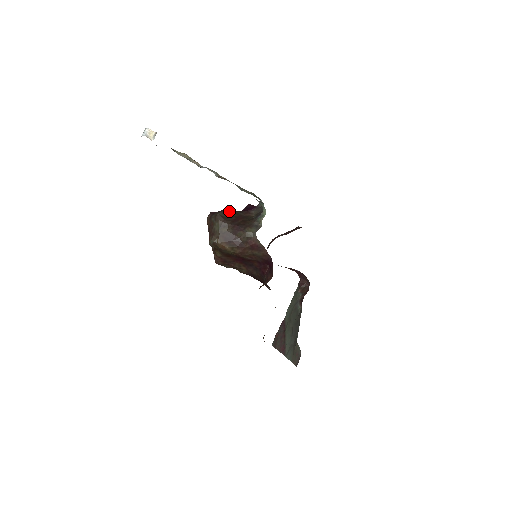
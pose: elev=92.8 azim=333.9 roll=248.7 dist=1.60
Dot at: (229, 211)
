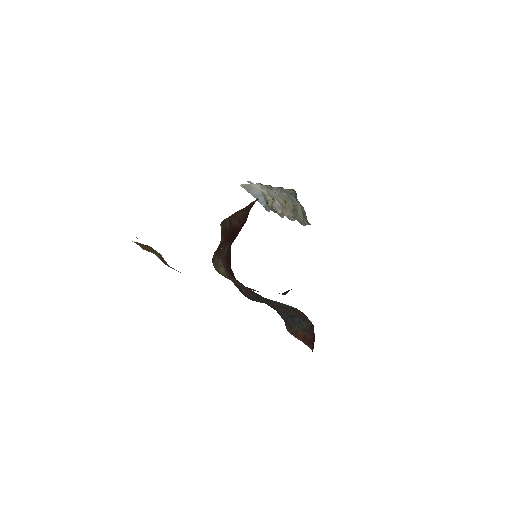
Dot at: occluded
